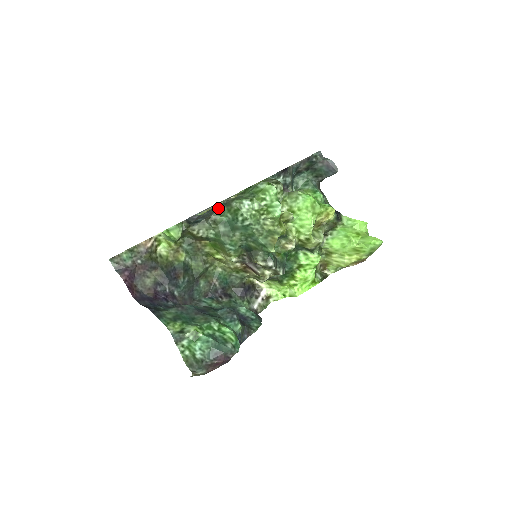
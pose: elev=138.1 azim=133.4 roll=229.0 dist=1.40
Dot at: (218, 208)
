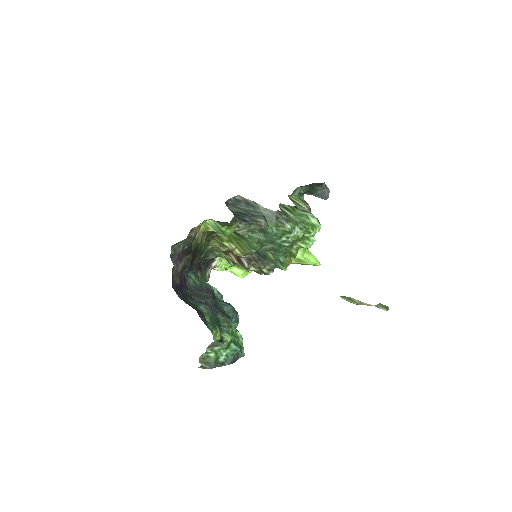
Dot at: (265, 214)
